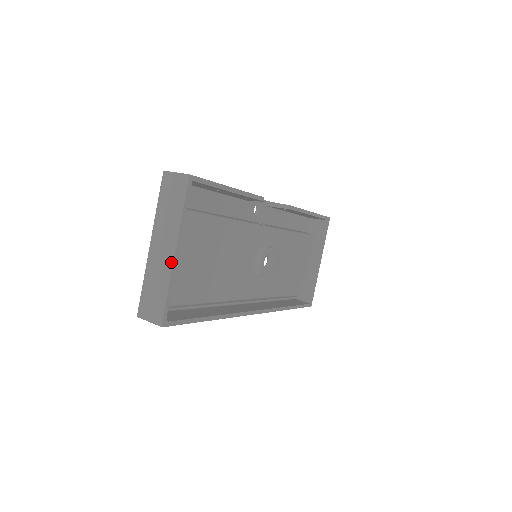
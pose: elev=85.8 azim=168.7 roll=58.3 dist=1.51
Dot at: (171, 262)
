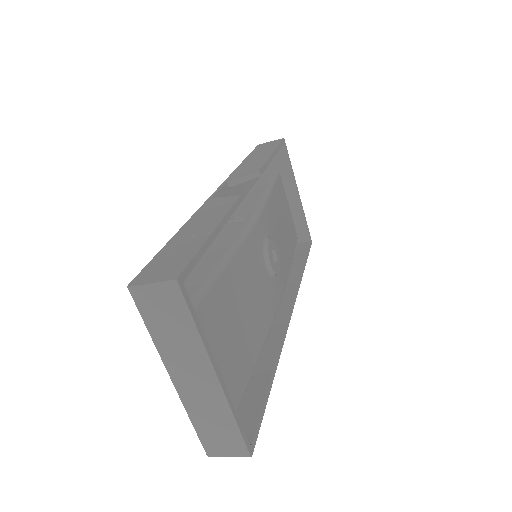
Dot at: (219, 391)
